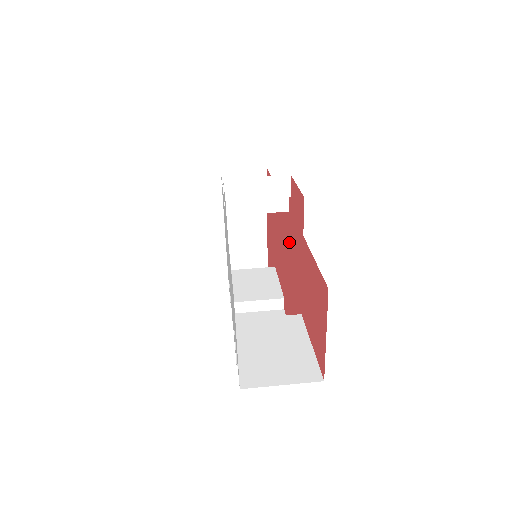
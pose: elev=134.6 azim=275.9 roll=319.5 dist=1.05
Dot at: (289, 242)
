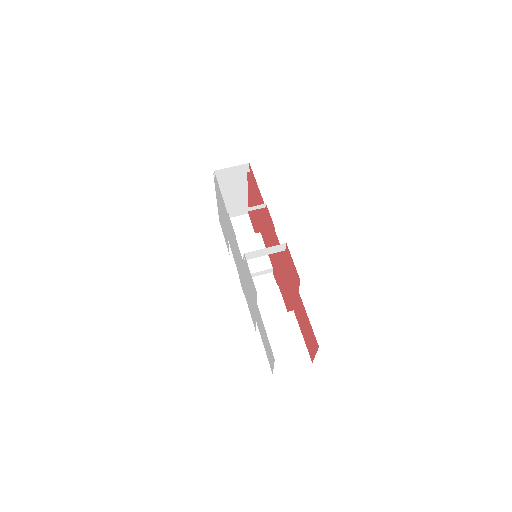
Dot at: (282, 262)
